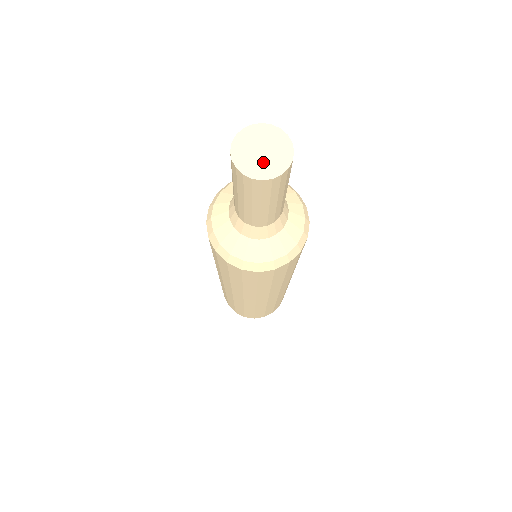
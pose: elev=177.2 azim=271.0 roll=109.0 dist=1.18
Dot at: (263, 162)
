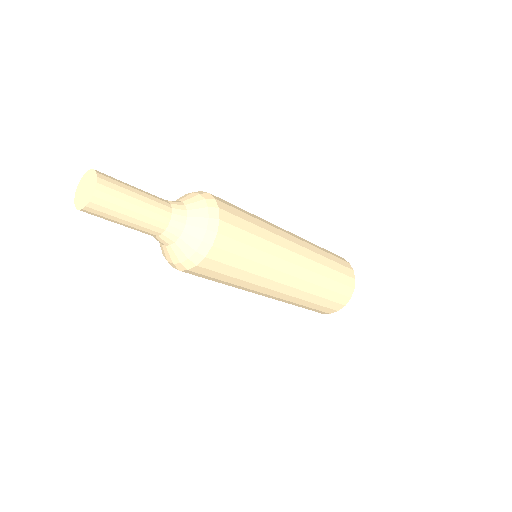
Dot at: (86, 195)
